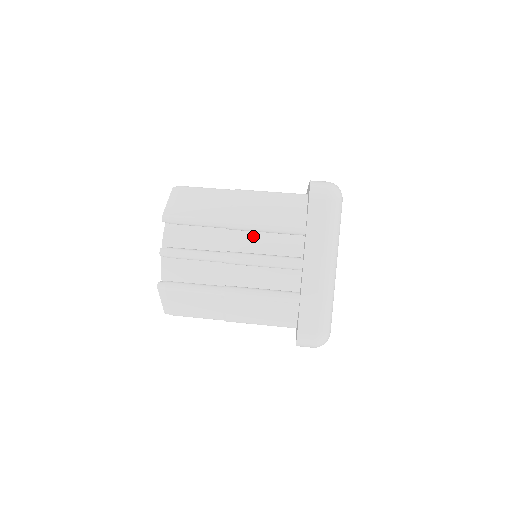
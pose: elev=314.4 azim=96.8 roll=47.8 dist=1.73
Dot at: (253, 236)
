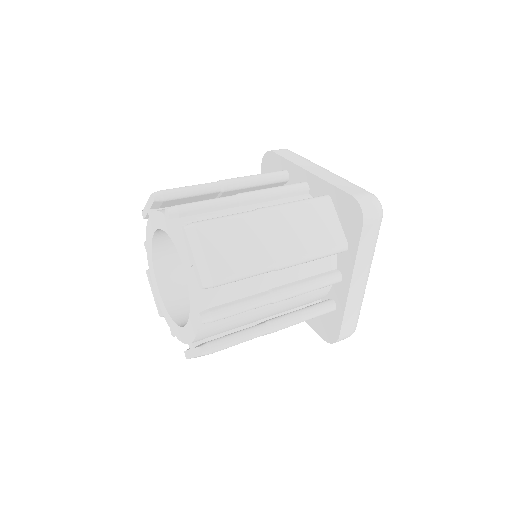
Dot at: occluded
